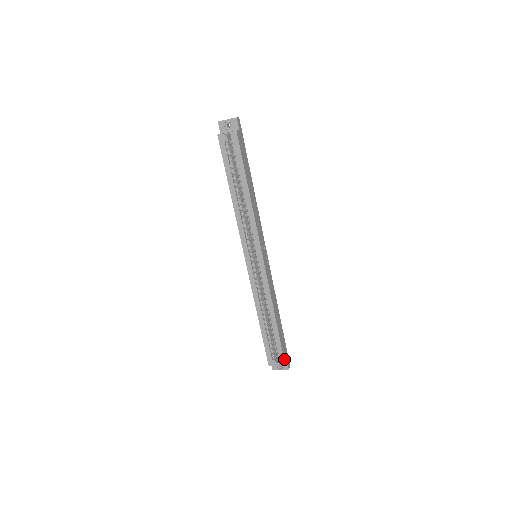
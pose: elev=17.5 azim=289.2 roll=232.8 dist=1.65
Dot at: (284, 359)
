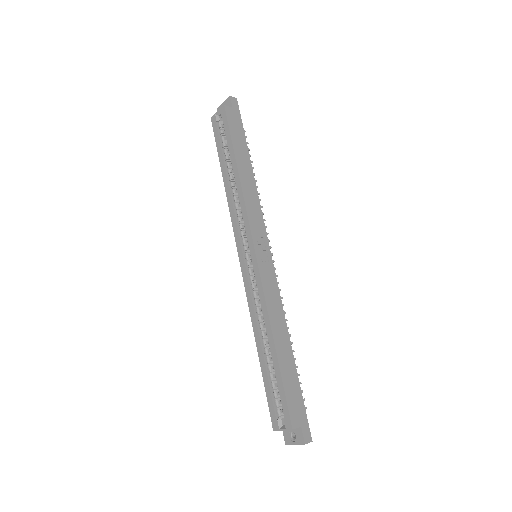
Dot at: (291, 417)
